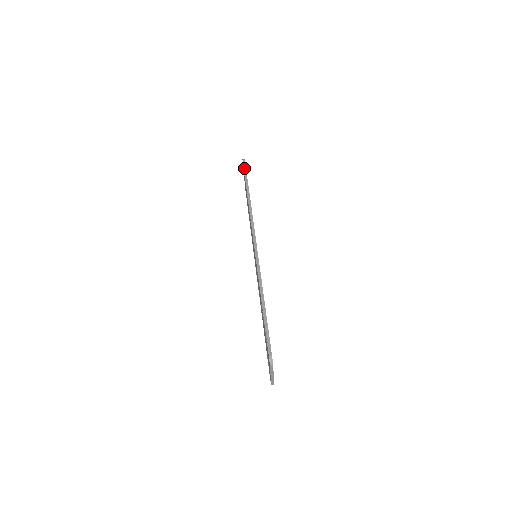
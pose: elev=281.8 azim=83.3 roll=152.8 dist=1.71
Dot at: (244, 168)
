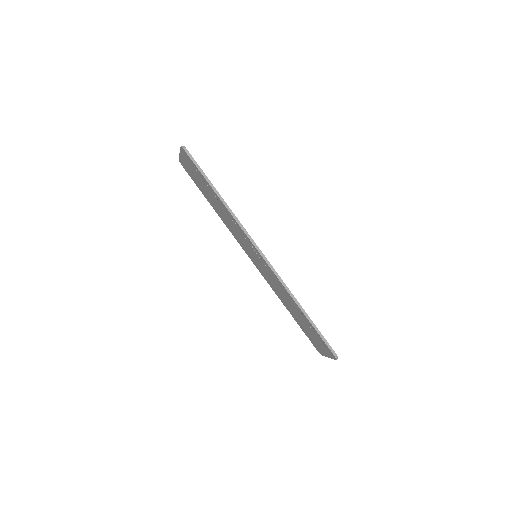
Dot at: (194, 162)
